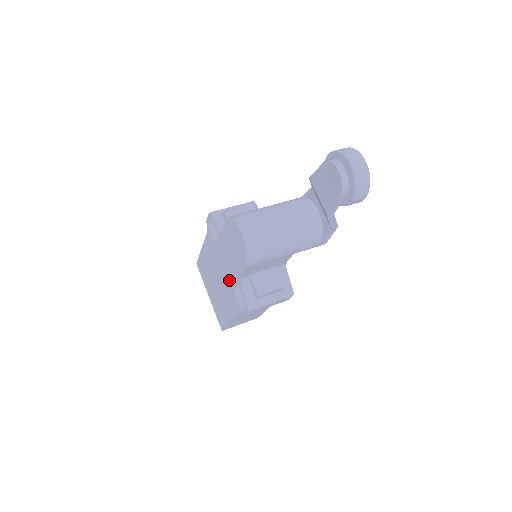
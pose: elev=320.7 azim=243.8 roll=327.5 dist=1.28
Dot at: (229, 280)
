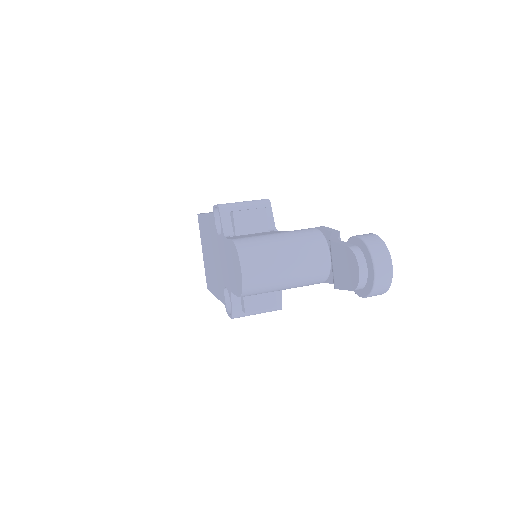
Dot at: (222, 275)
